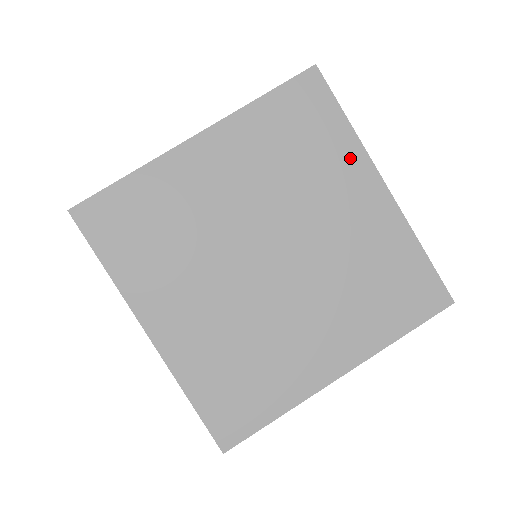
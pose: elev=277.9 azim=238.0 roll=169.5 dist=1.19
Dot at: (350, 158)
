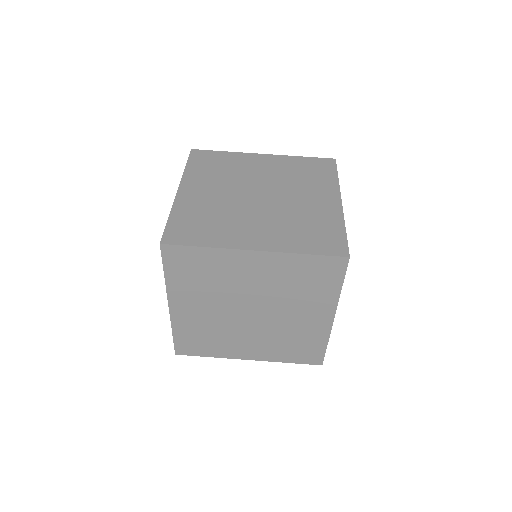
Dot at: (329, 186)
